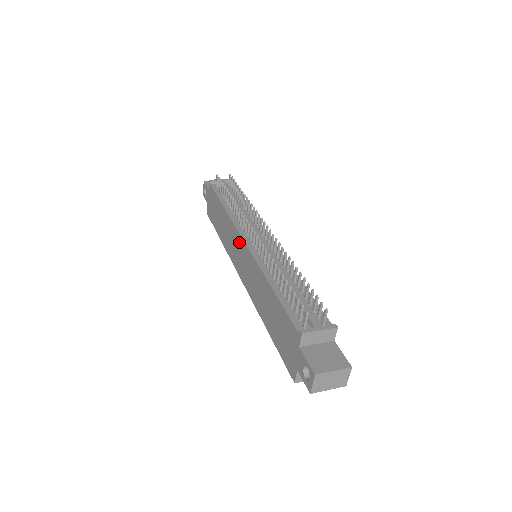
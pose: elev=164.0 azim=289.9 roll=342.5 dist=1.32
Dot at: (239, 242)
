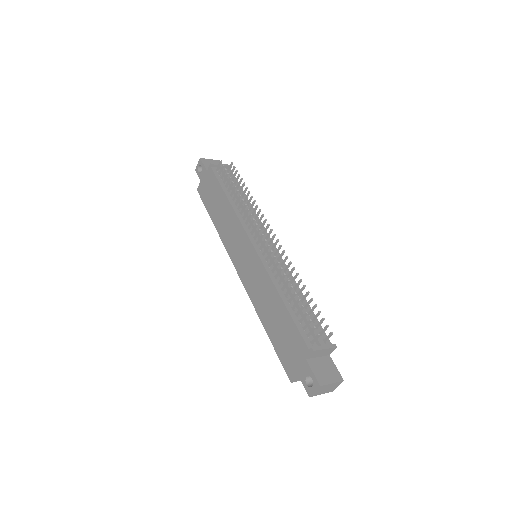
Dot at: (245, 241)
